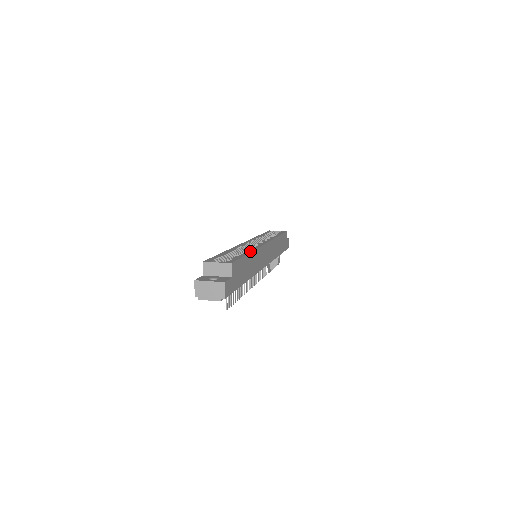
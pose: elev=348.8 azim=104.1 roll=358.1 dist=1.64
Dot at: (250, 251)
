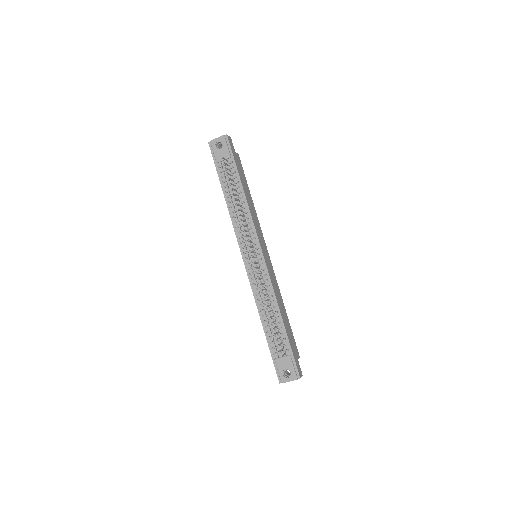
Dot at: occluded
